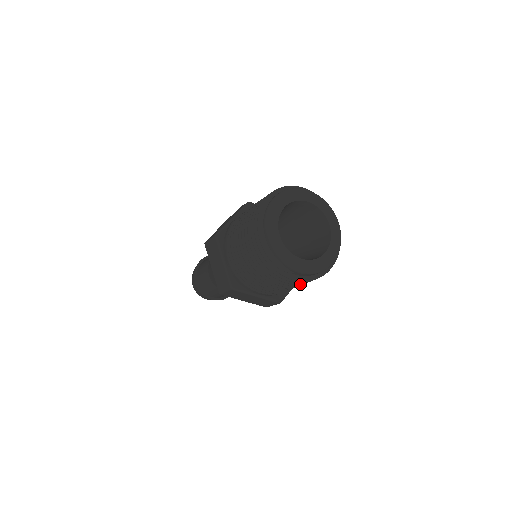
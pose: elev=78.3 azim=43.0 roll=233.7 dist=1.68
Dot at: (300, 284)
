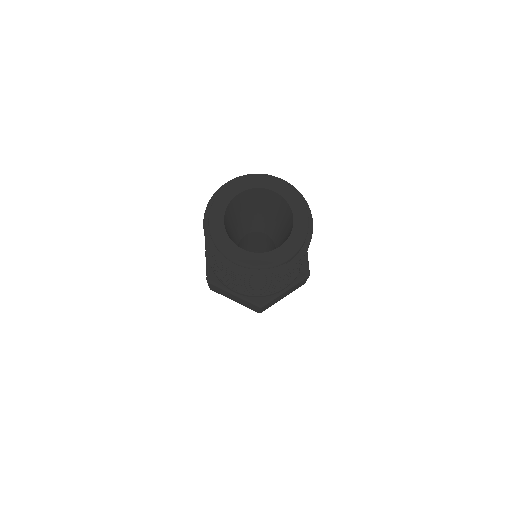
Dot at: (303, 258)
